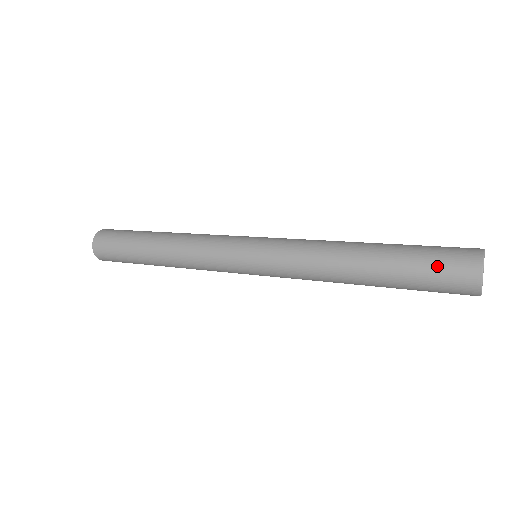
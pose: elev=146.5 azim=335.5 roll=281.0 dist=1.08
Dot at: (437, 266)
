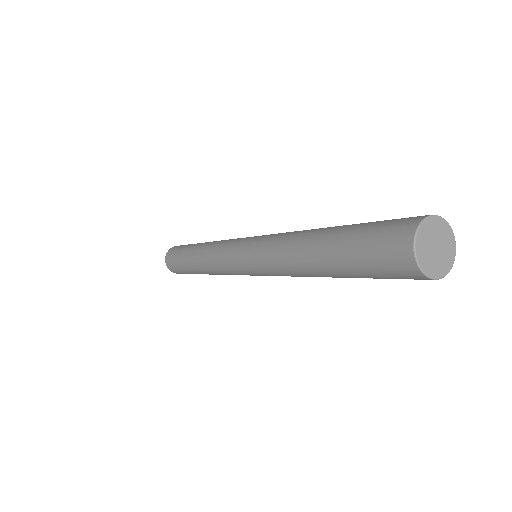
Dot at: (371, 250)
